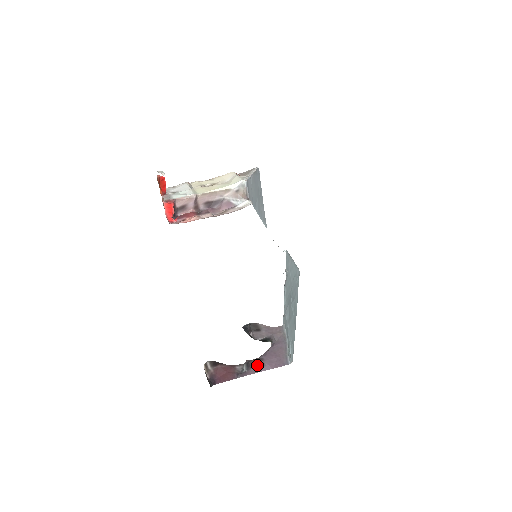
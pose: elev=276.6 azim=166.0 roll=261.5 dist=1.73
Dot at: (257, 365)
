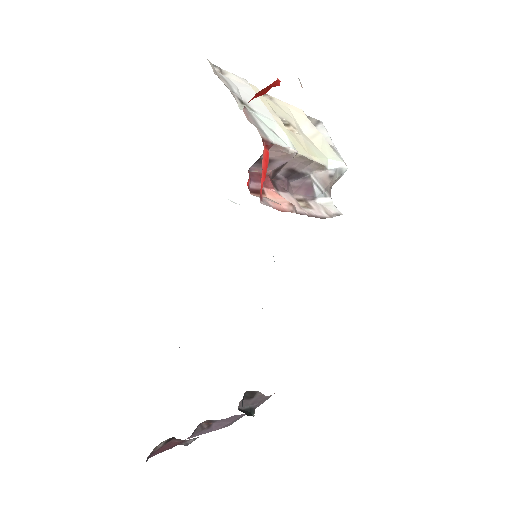
Dot at: (202, 428)
